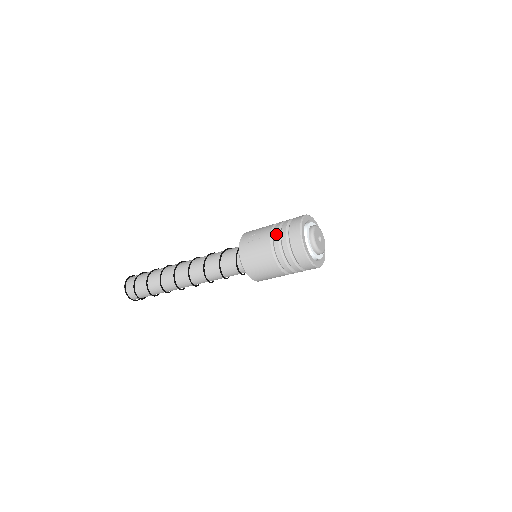
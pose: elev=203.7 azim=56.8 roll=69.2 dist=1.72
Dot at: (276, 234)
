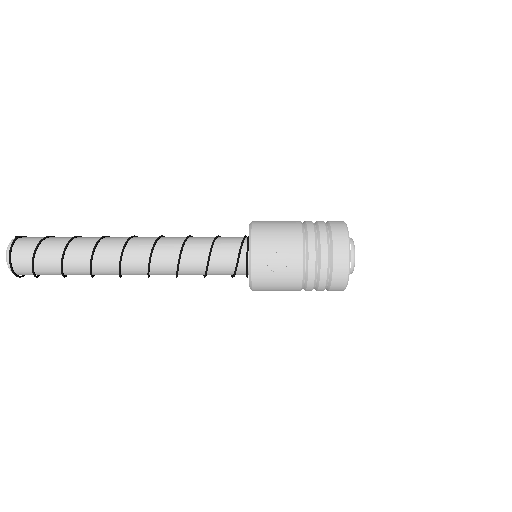
Dot at: (313, 265)
